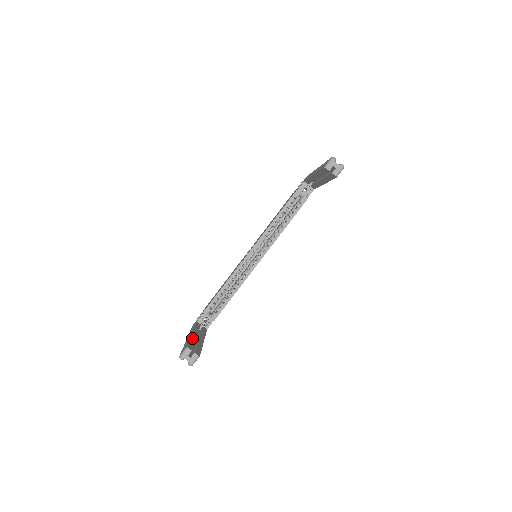
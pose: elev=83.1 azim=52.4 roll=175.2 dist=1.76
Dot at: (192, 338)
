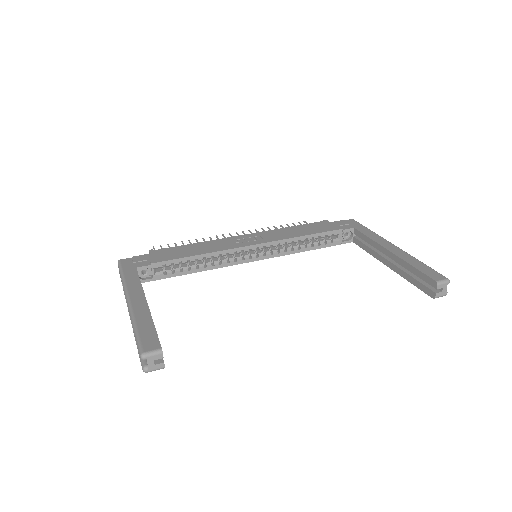
Dot at: (152, 319)
